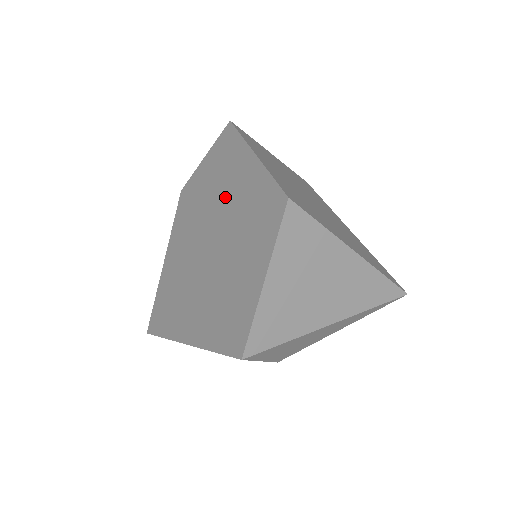
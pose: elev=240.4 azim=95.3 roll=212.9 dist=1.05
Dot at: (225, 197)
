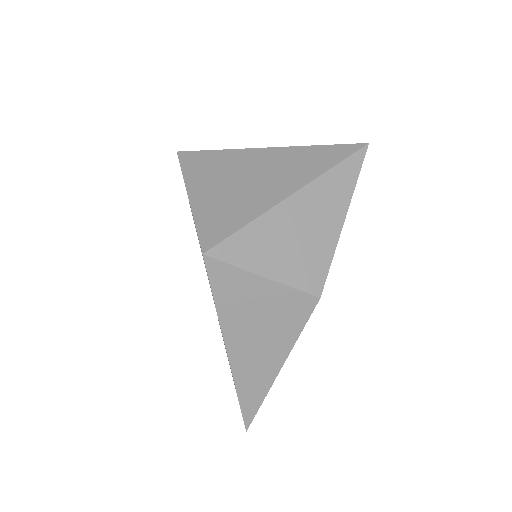
Dot at: occluded
